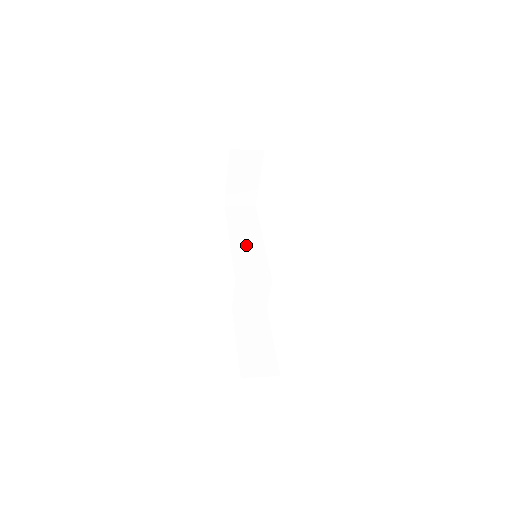
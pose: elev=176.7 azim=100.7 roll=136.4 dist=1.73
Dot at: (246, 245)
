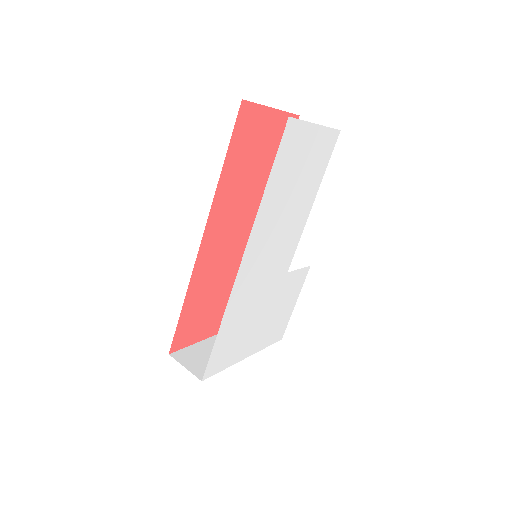
Dot at: occluded
